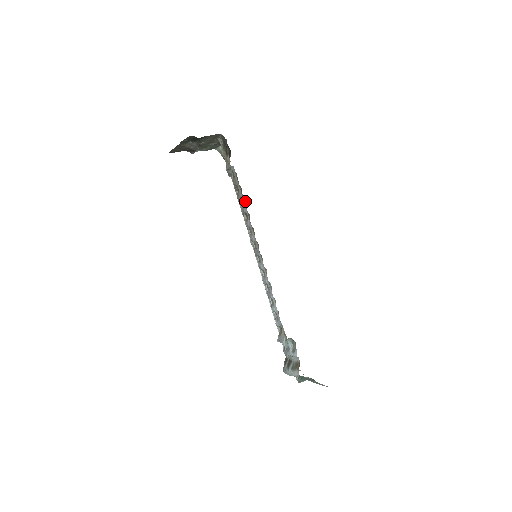
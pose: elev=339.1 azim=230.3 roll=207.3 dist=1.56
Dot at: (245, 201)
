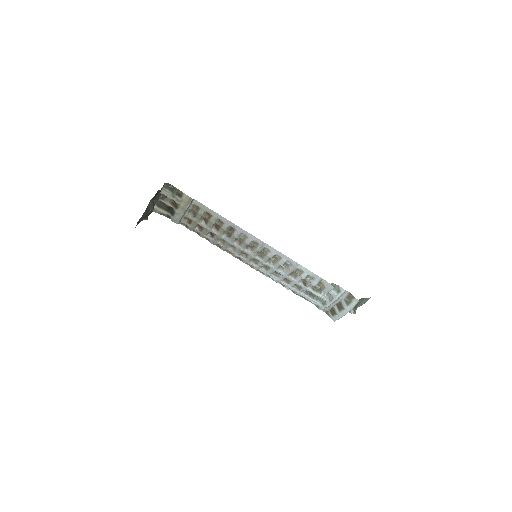
Dot at: (215, 225)
